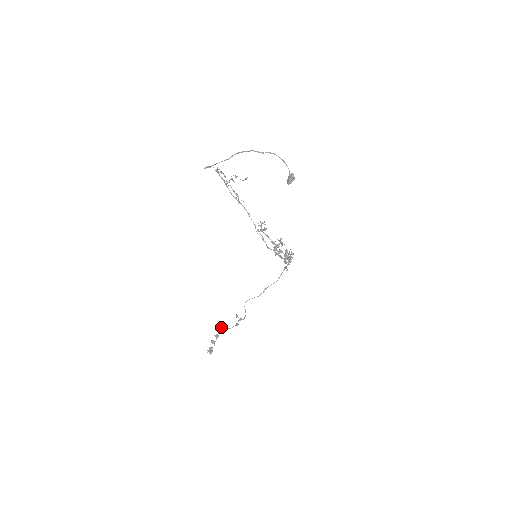
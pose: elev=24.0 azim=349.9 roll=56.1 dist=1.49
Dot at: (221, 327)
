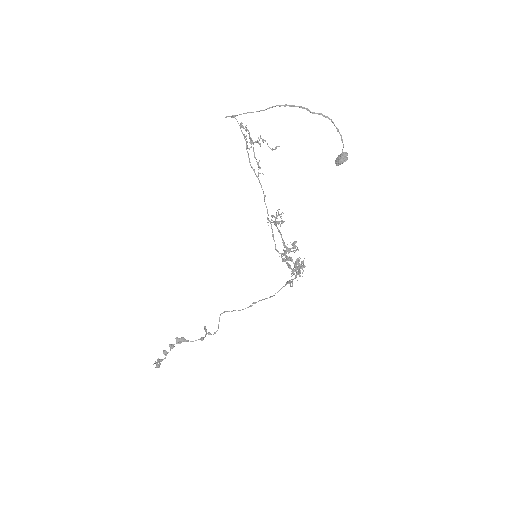
Dot at: (181, 337)
